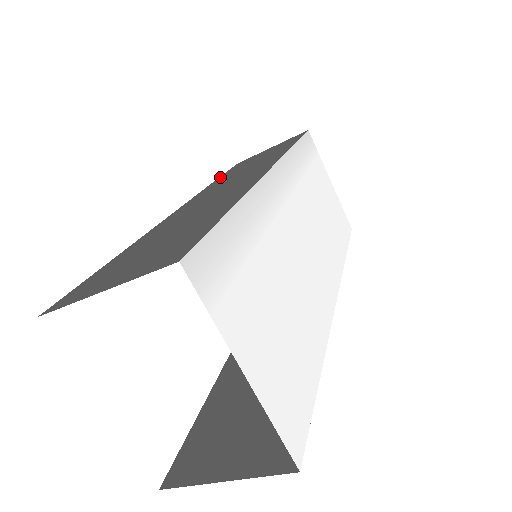
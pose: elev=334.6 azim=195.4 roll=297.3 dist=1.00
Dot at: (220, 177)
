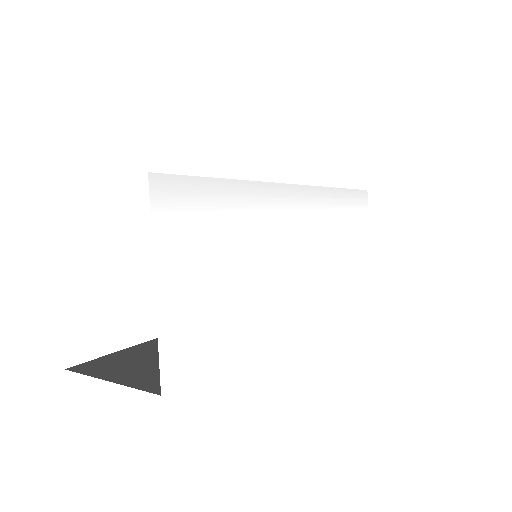
Dot at: occluded
